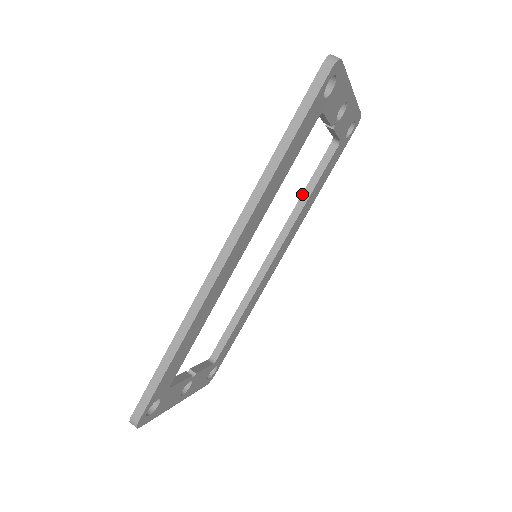
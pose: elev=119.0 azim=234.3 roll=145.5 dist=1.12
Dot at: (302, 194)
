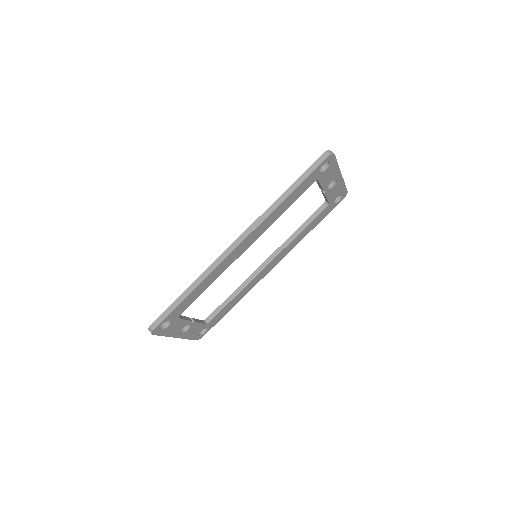
Dot at: (297, 230)
